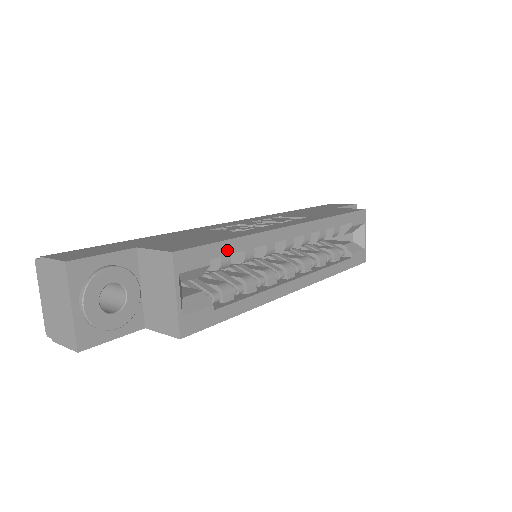
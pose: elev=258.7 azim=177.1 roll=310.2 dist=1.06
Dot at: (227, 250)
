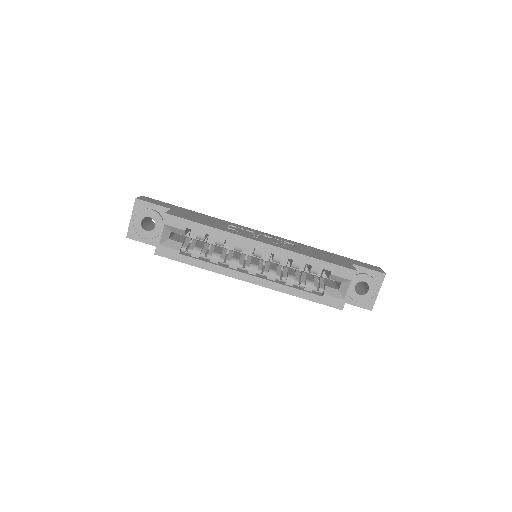
Dot at: (200, 229)
